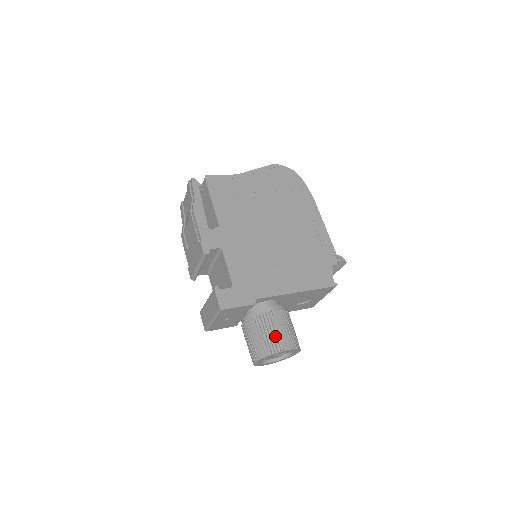
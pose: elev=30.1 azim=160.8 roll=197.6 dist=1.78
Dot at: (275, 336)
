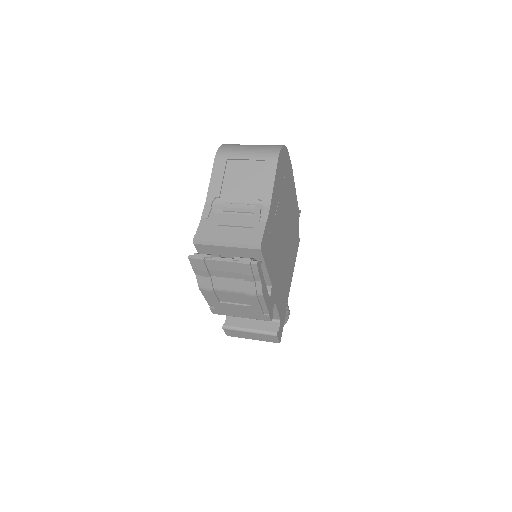
Dot at: (286, 315)
